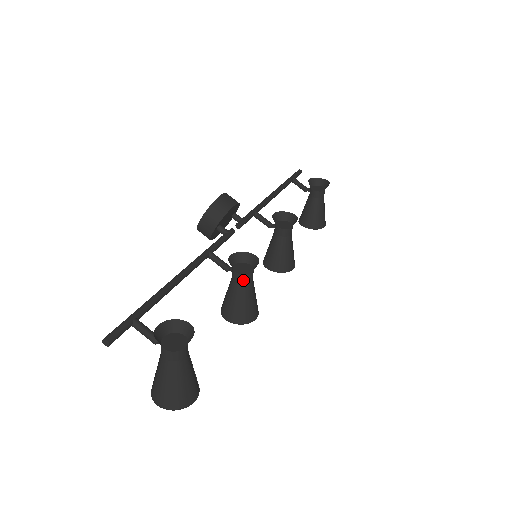
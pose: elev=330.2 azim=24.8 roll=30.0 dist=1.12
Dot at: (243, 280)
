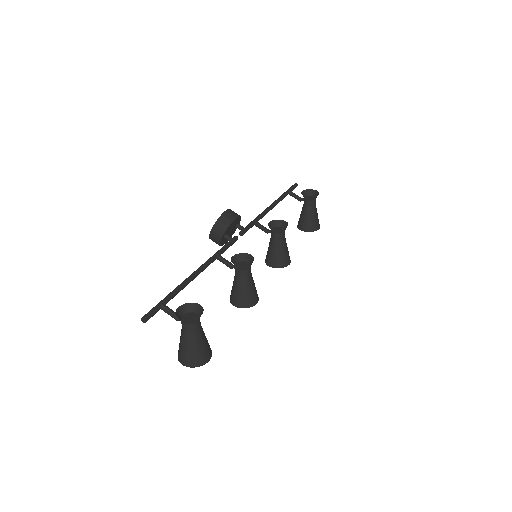
Dot at: (243, 274)
